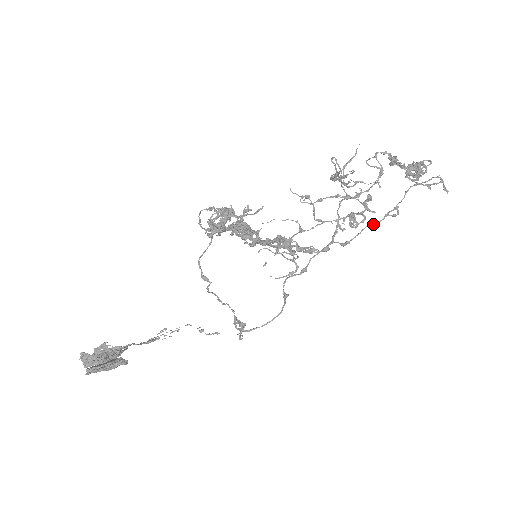
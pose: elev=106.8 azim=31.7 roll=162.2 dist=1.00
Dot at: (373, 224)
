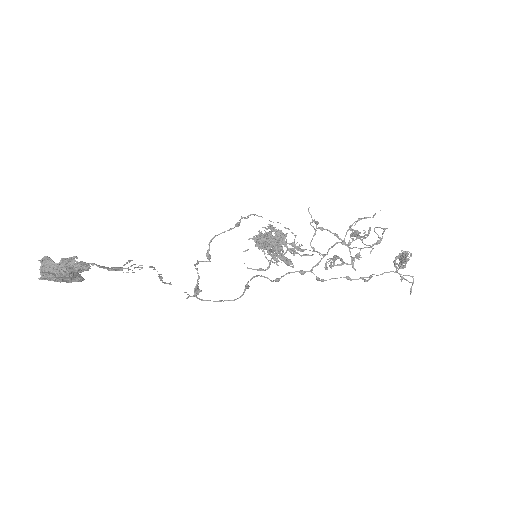
Dot at: (349, 279)
